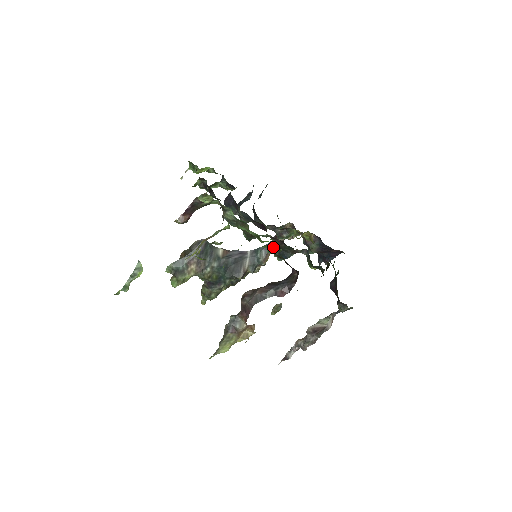
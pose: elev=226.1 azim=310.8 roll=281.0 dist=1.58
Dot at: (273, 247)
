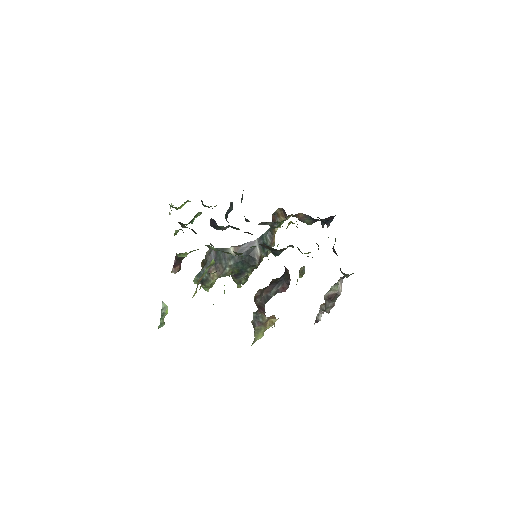
Dot at: (265, 248)
